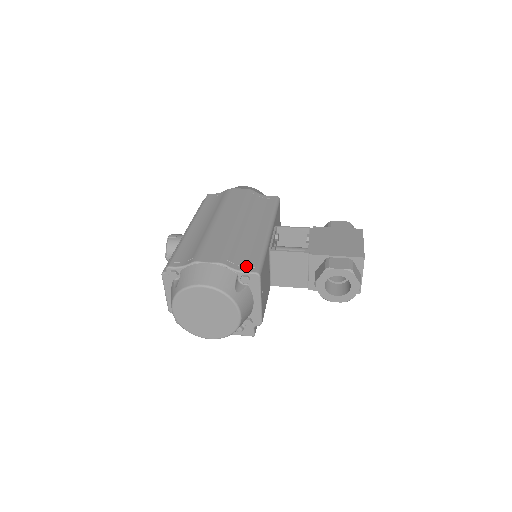
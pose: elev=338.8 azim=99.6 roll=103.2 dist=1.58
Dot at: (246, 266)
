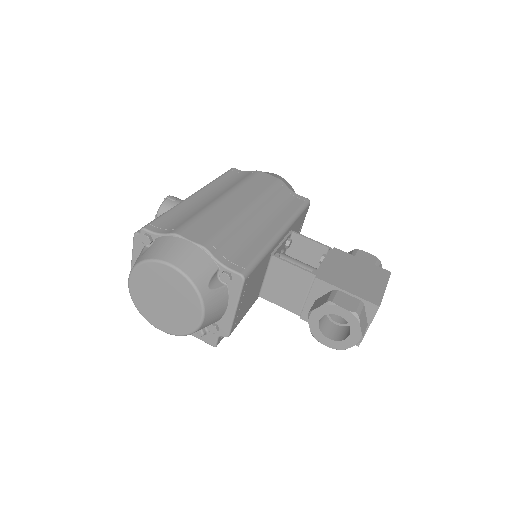
Dot at: (233, 262)
